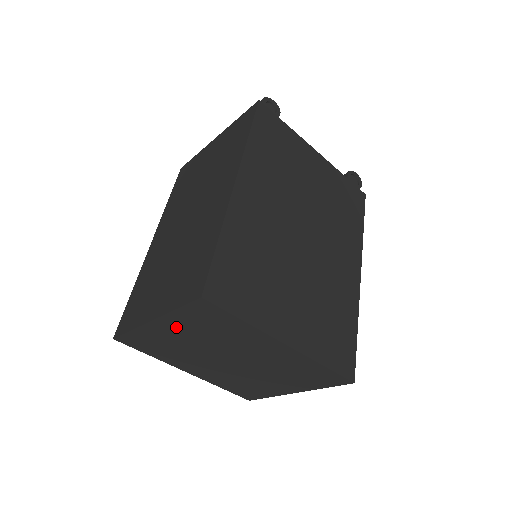
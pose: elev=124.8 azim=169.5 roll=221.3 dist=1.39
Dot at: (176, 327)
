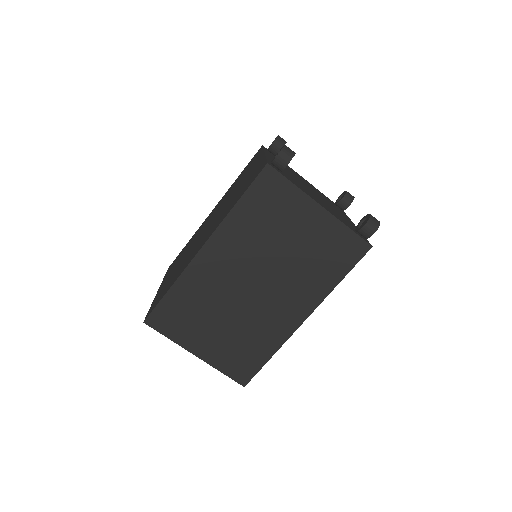
Dot at: occluded
